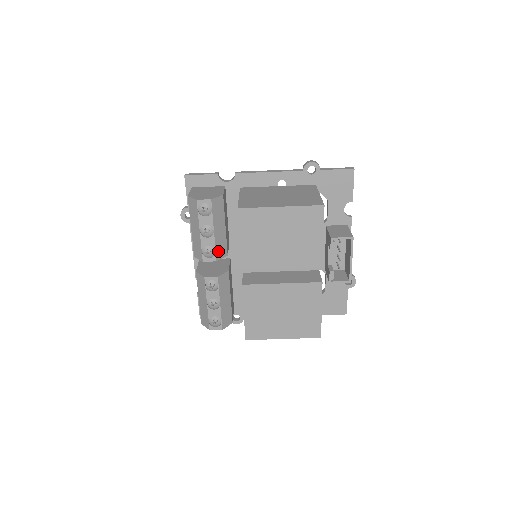
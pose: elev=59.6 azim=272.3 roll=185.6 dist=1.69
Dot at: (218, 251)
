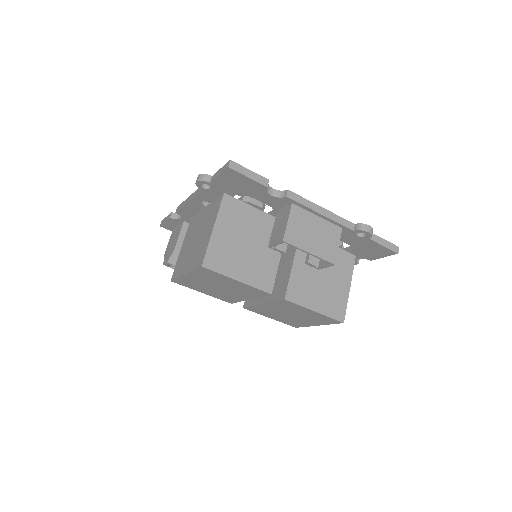
Dot at: occluded
